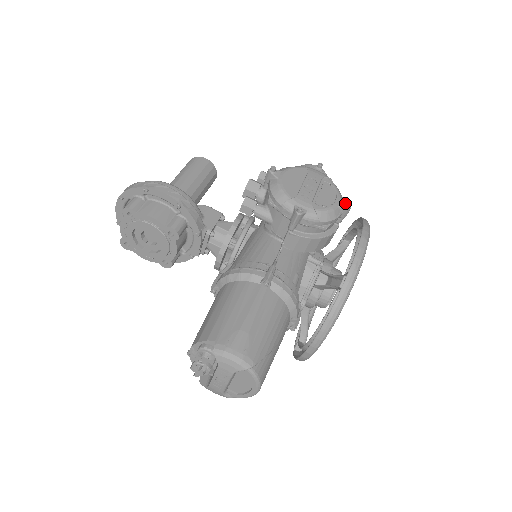
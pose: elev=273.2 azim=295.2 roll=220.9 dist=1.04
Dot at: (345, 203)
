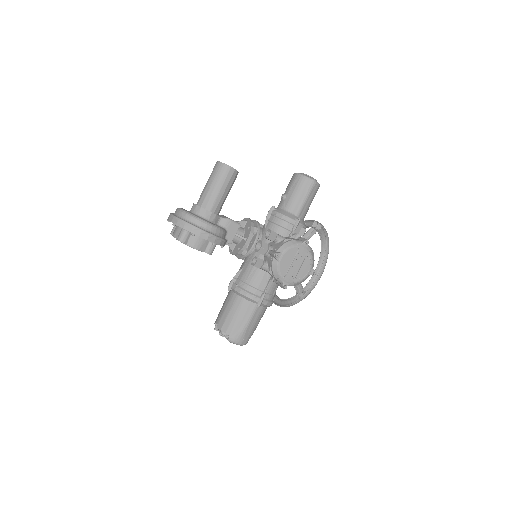
Dot at: (313, 273)
